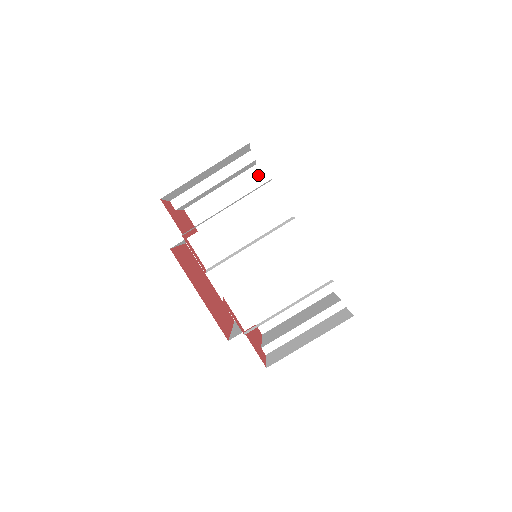
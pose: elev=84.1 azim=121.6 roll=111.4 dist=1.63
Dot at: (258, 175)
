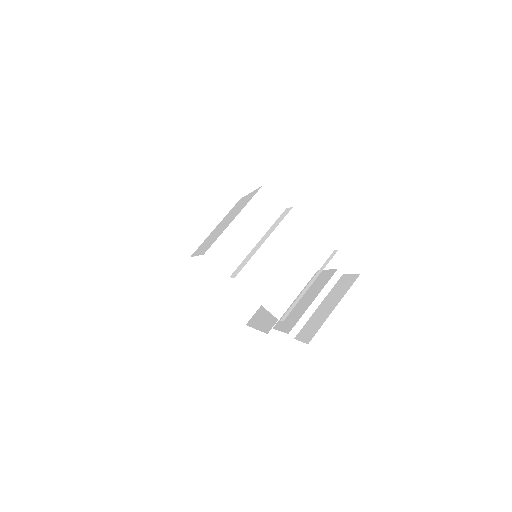
Dot at: (225, 189)
